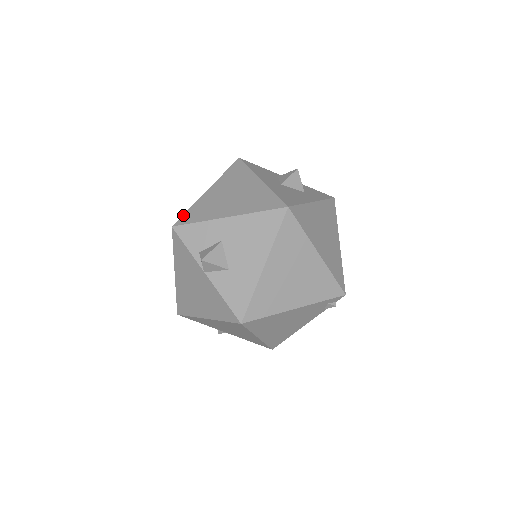
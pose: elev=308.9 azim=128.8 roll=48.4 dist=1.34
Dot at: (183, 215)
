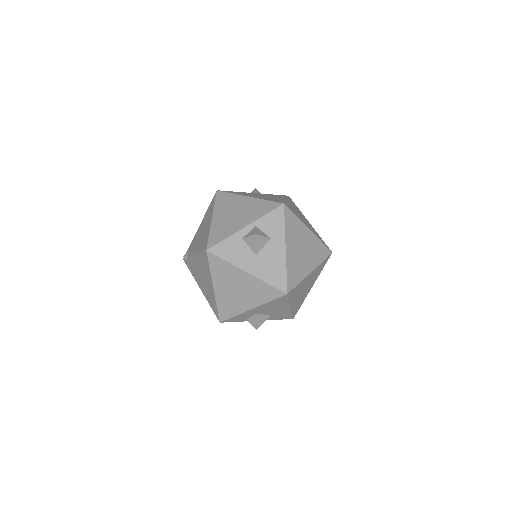
Dot at: (218, 313)
